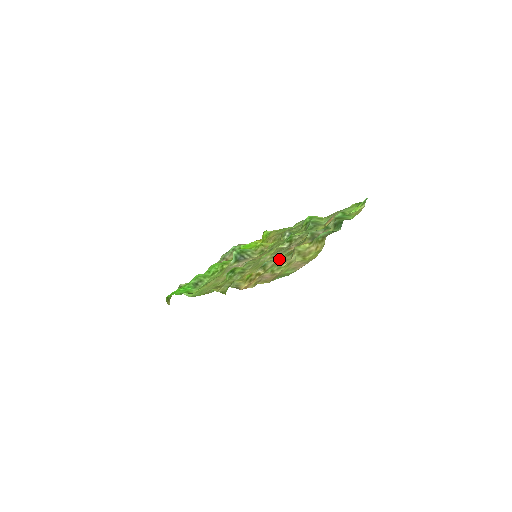
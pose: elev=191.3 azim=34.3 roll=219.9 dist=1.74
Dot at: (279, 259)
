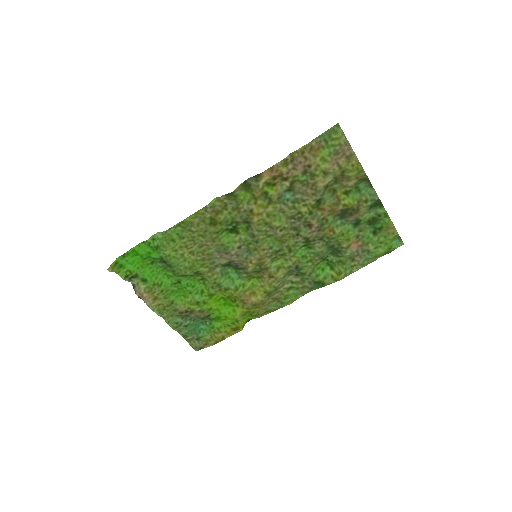
Dot at: (306, 197)
